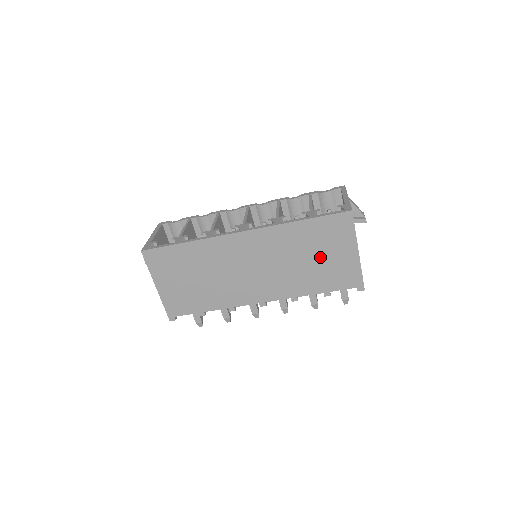
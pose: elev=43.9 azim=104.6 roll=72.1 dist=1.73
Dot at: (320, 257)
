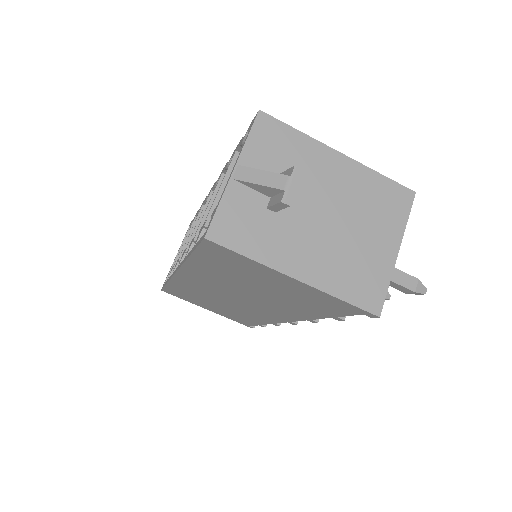
Dot at: (266, 287)
